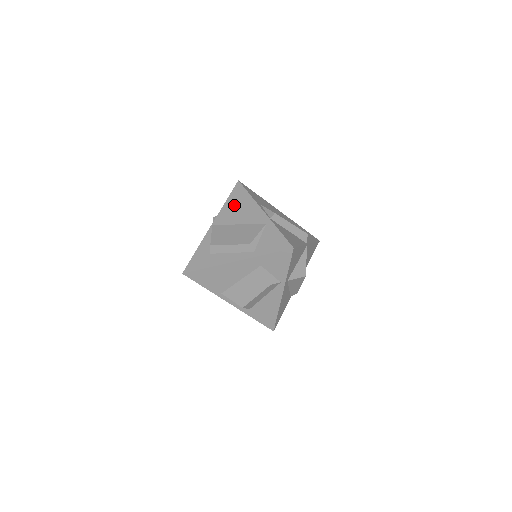
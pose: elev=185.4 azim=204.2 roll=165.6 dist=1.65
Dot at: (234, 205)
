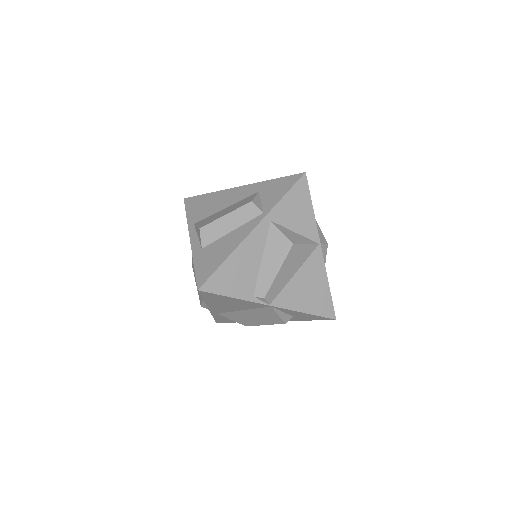
Dot at: occluded
